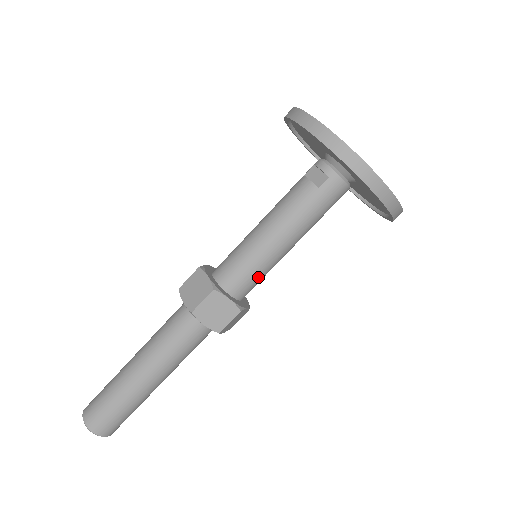
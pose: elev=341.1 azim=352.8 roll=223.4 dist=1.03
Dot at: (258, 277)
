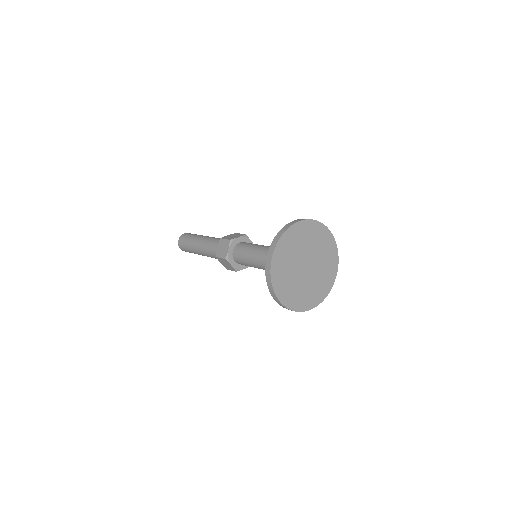
Dot at: occluded
